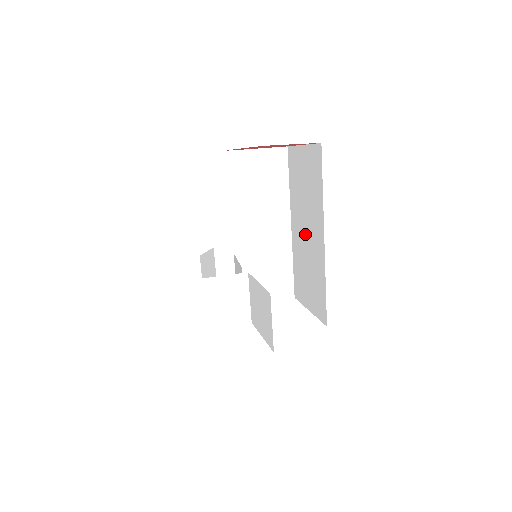
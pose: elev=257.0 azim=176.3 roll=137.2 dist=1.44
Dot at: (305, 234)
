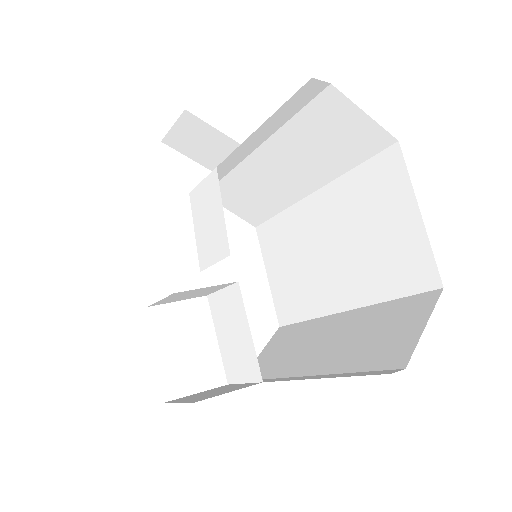
Dot at: (325, 249)
